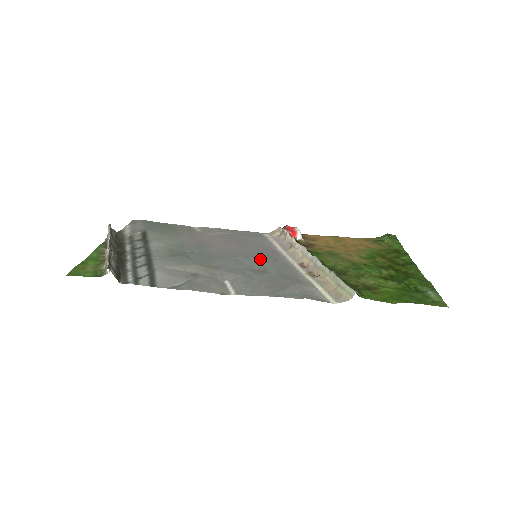
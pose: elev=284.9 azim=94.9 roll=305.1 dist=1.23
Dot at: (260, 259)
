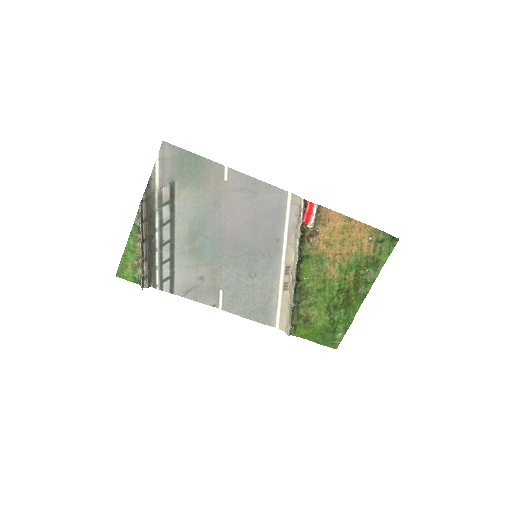
Dot at: (259, 257)
